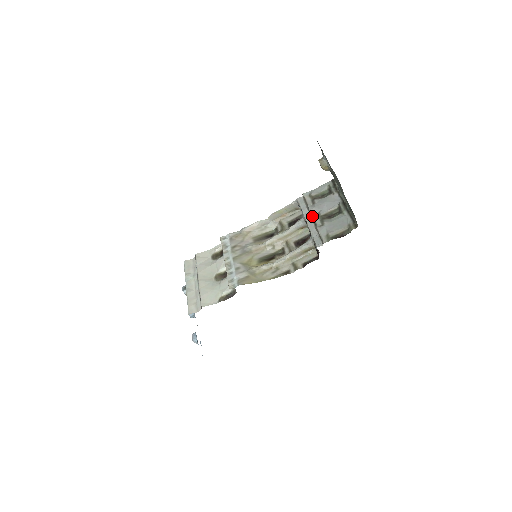
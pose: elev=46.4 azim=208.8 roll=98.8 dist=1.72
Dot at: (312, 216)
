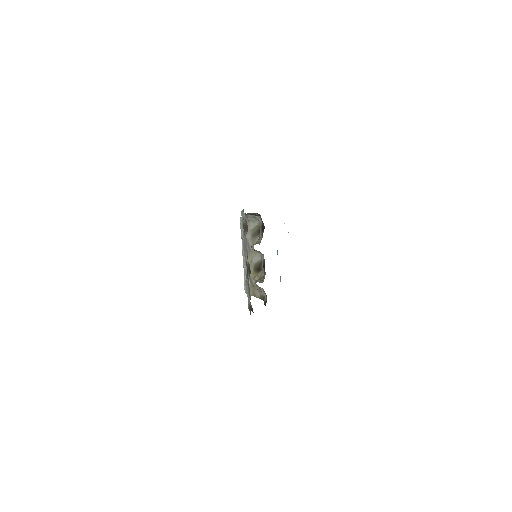
Dot at: (244, 259)
